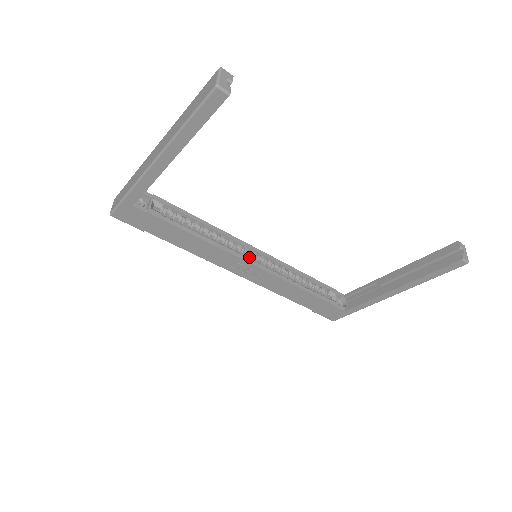
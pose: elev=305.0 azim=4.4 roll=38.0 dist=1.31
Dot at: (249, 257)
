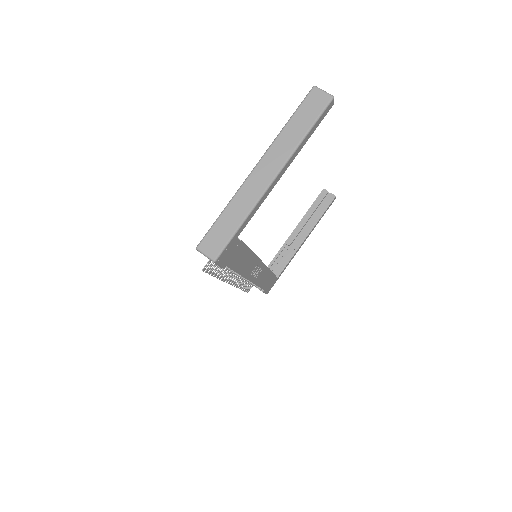
Dot at: occluded
